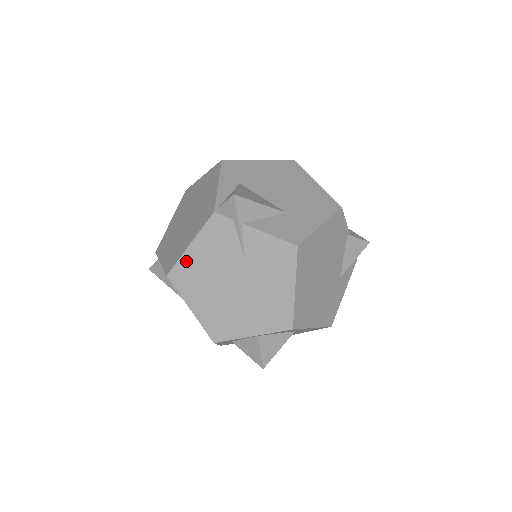
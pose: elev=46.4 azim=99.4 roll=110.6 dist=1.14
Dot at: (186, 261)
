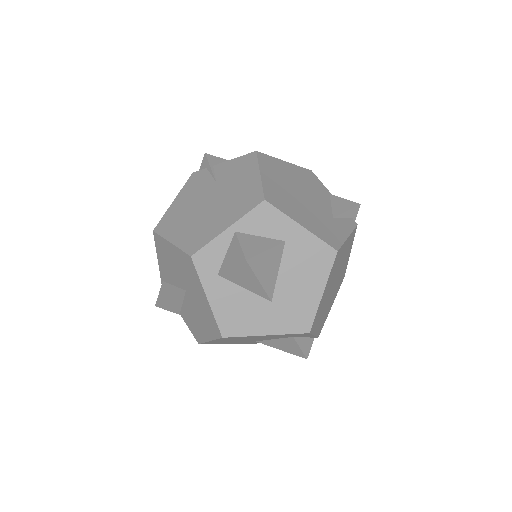
Dot at: (170, 212)
